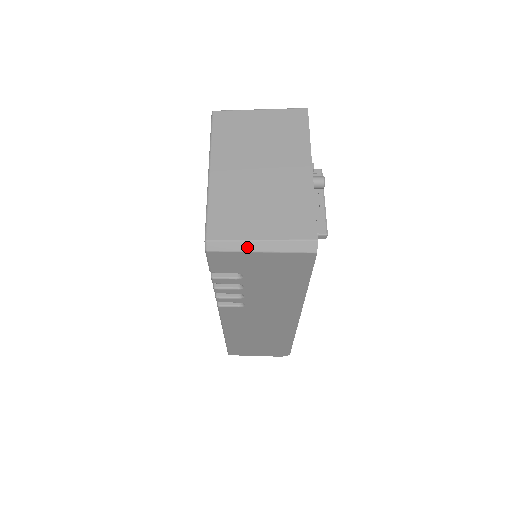
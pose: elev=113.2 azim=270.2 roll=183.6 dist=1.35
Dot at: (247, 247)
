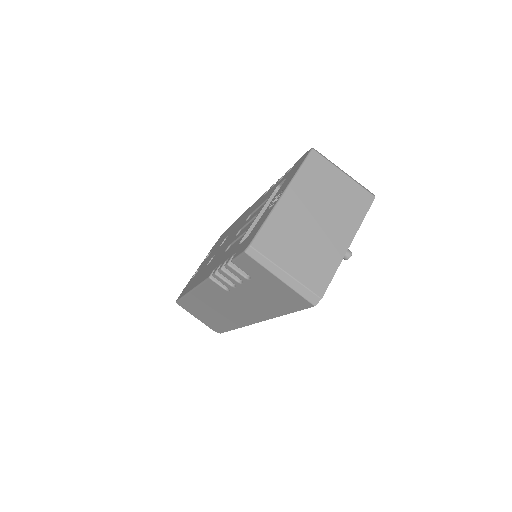
Dot at: (274, 270)
